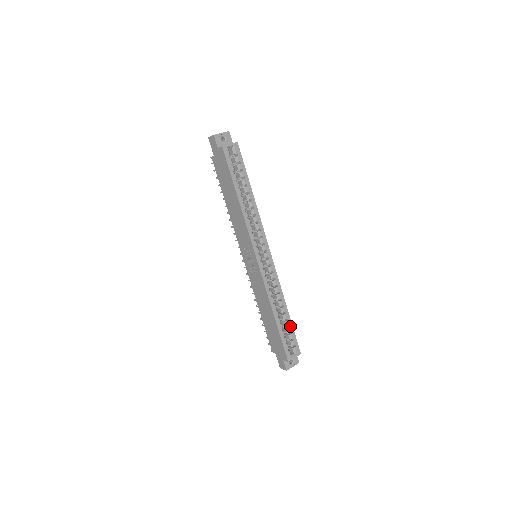
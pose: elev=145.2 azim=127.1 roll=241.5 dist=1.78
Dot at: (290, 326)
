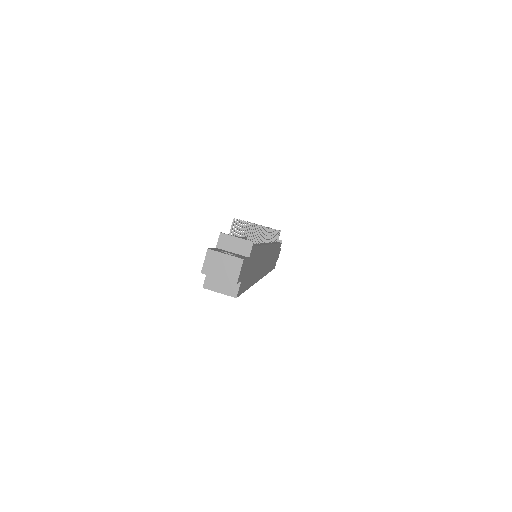
Dot at: occluded
